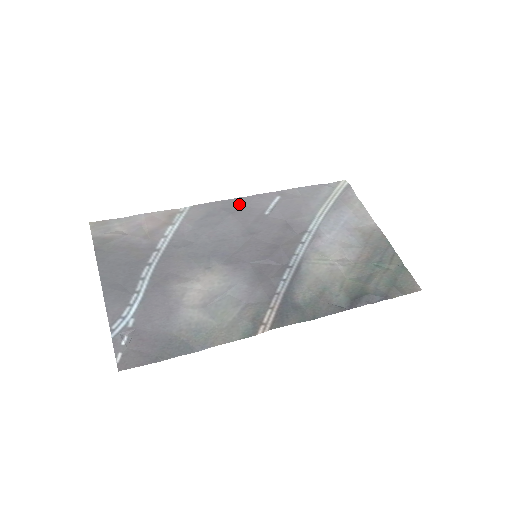
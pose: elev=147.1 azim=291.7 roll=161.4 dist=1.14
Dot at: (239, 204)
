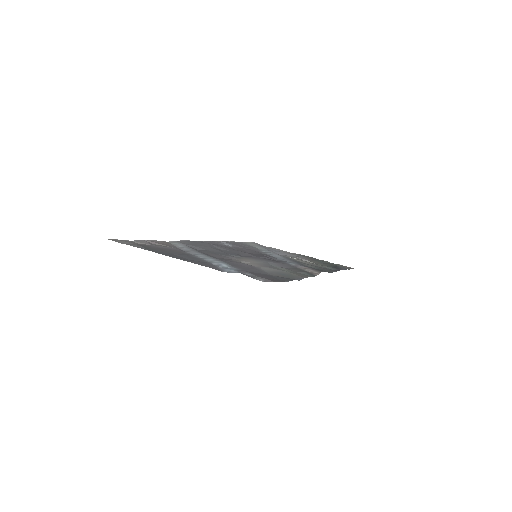
Dot at: (205, 242)
